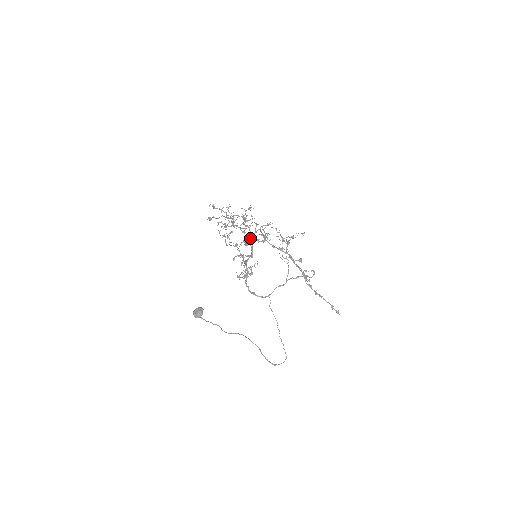
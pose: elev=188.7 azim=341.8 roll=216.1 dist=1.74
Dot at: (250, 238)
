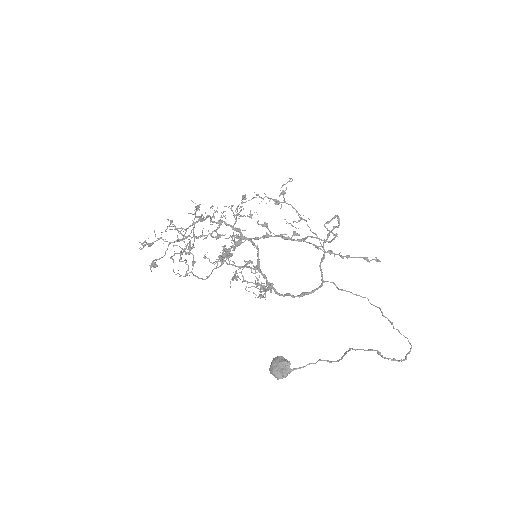
Dot at: (223, 250)
